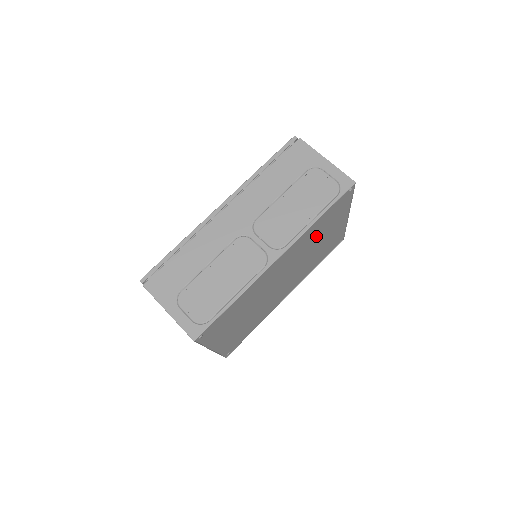
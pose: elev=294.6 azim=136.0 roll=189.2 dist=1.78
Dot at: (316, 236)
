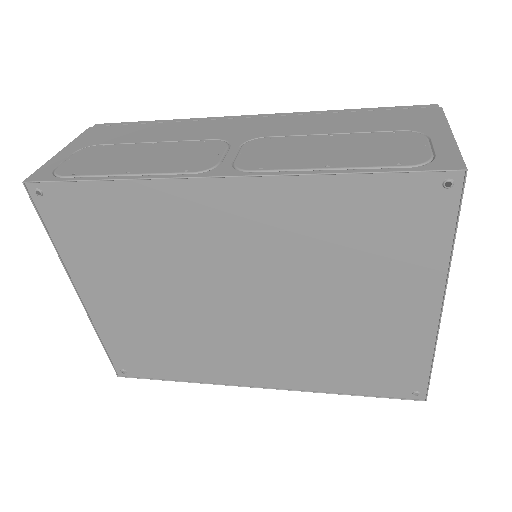
Dot at: (338, 254)
